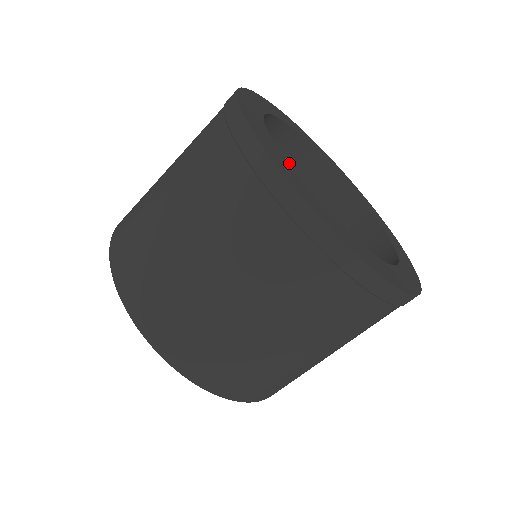
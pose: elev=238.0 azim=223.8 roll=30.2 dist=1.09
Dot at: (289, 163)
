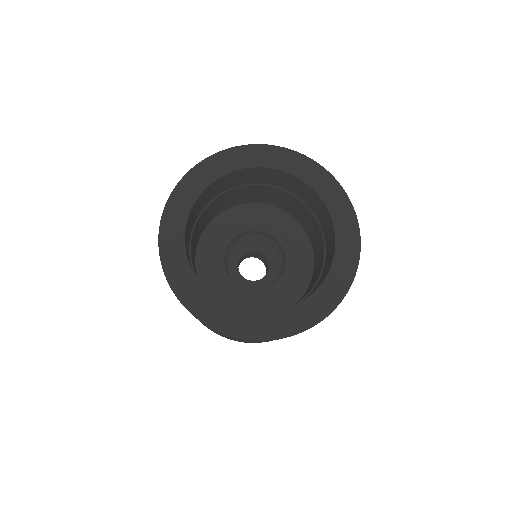
Dot at: (301, 191)
